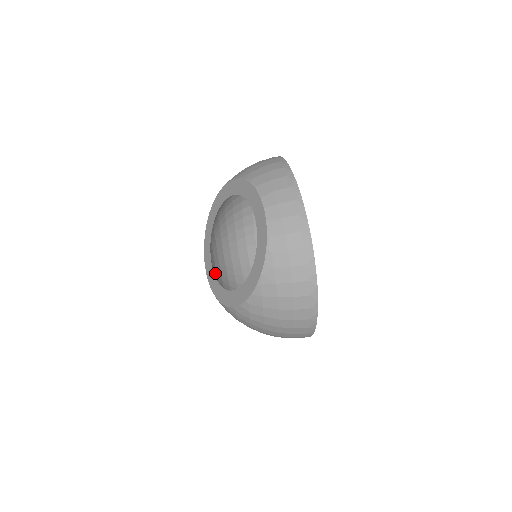
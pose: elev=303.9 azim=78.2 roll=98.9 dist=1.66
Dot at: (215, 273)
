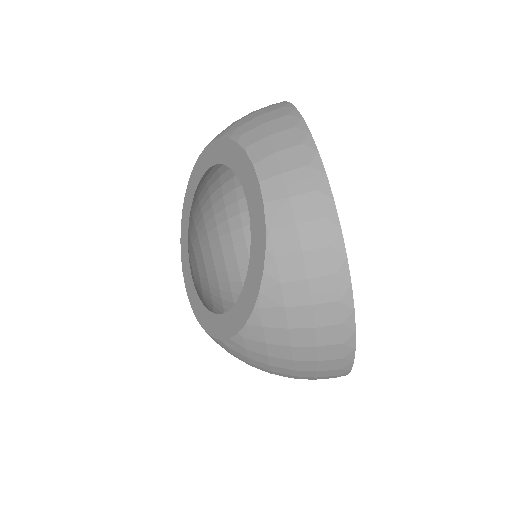
Dot at: (197, 283)
